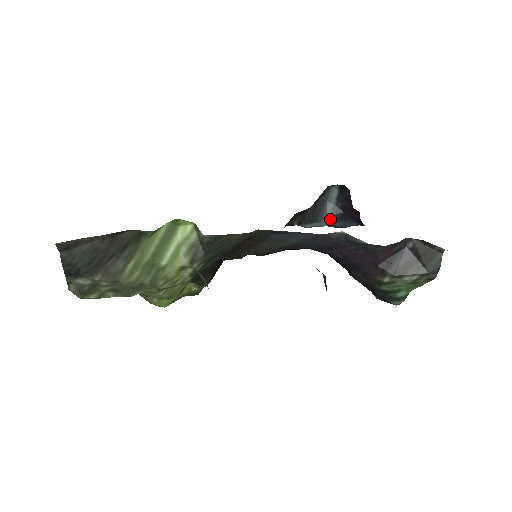
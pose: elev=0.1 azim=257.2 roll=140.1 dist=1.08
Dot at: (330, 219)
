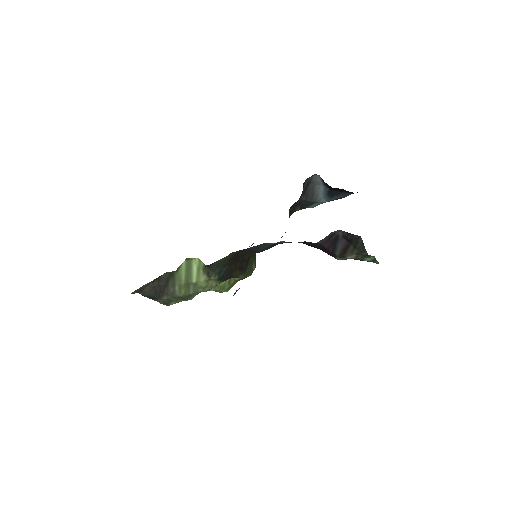
Dot at: (326, 197)
